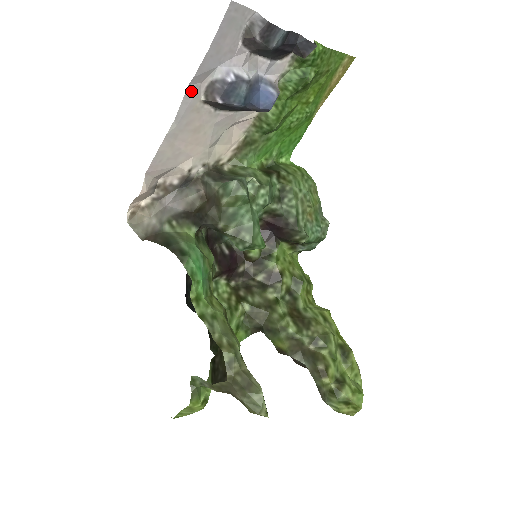
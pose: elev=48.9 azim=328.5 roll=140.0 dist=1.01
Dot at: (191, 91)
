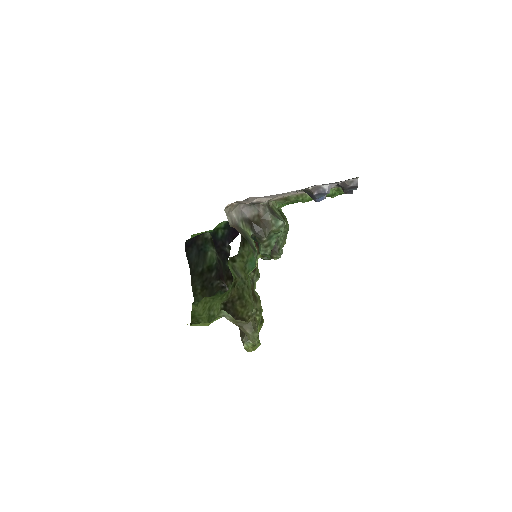
Dot at: occluded
